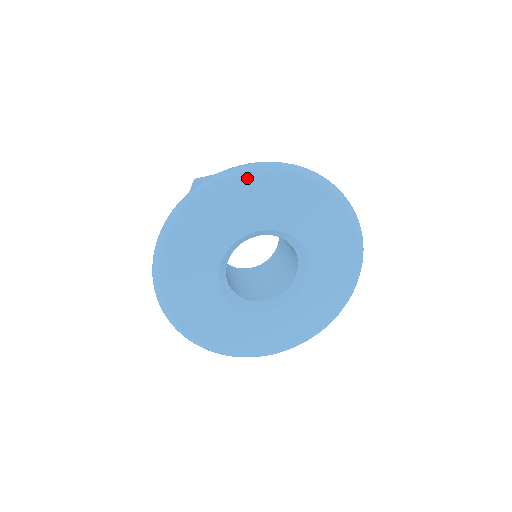
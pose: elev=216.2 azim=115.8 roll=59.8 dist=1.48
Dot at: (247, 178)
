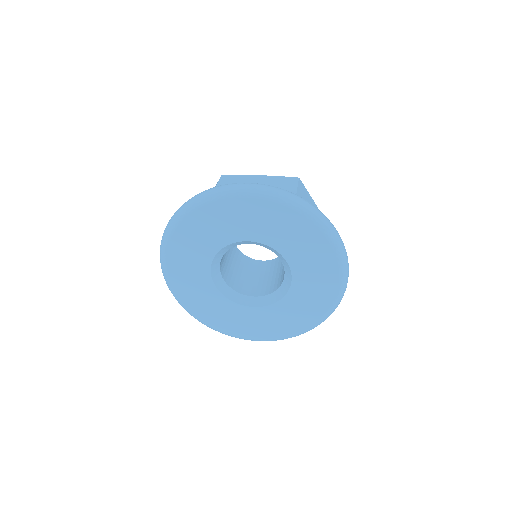
Dot at: (170, 238)
